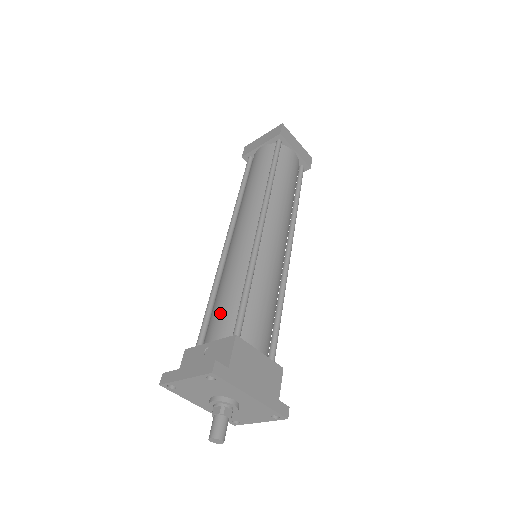
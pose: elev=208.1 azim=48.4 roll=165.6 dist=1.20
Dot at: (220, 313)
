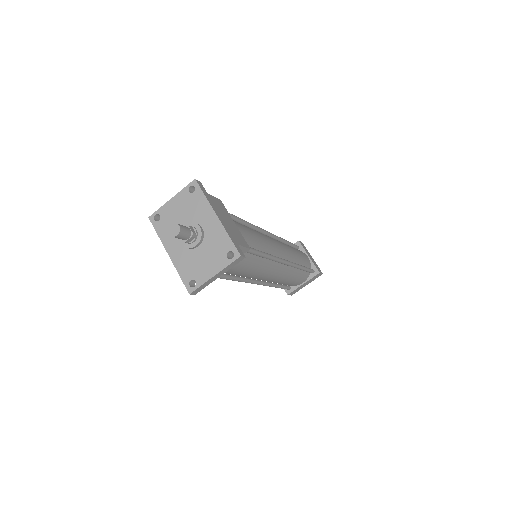
Dot at: occluded
